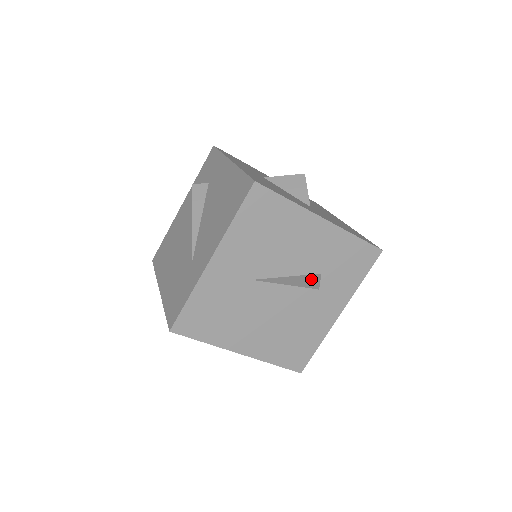
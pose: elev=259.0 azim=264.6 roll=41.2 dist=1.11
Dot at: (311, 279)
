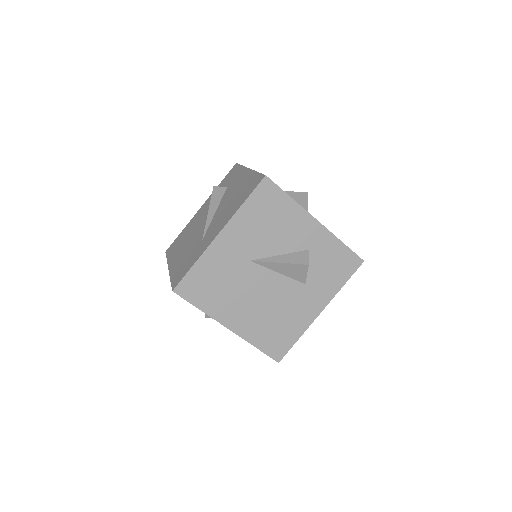
Dot at: (299, 270)
